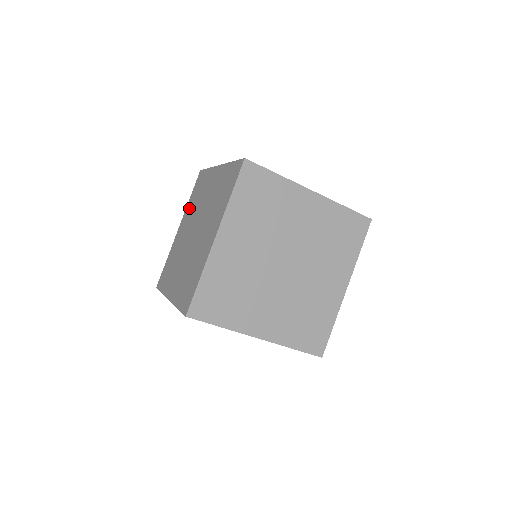
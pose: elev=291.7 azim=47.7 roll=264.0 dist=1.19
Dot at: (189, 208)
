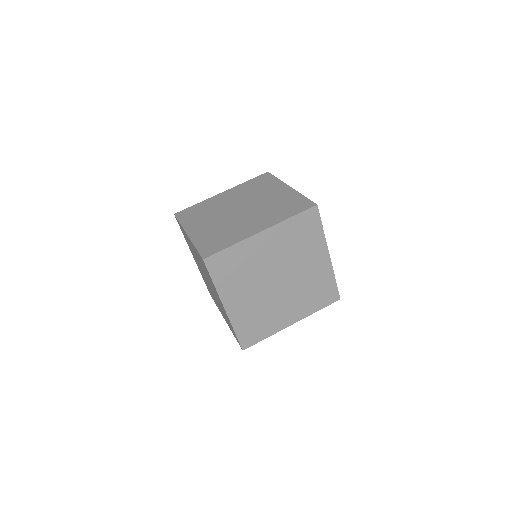
Dot at: (189, 247)
